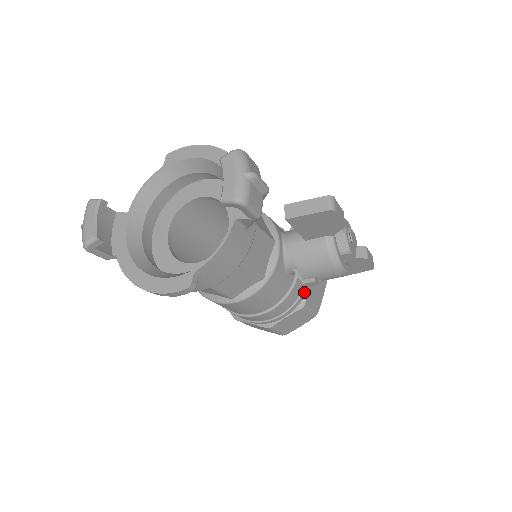
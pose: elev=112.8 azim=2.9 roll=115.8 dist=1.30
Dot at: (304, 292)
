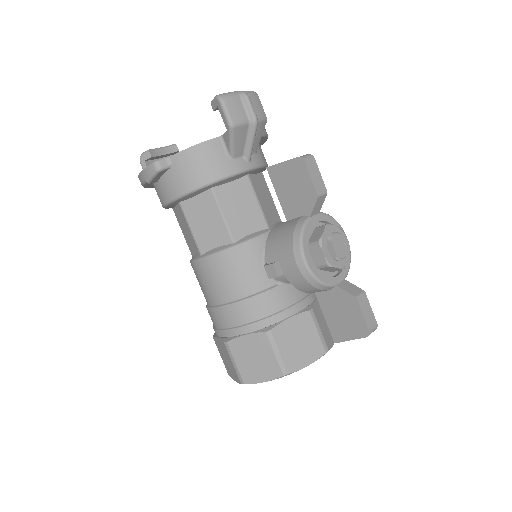
Dot at: (278, 317)
